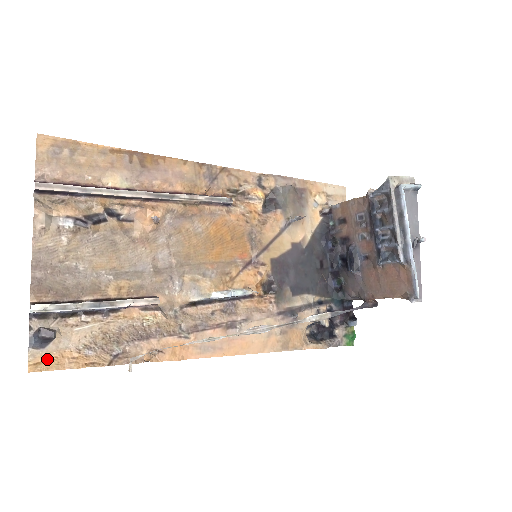
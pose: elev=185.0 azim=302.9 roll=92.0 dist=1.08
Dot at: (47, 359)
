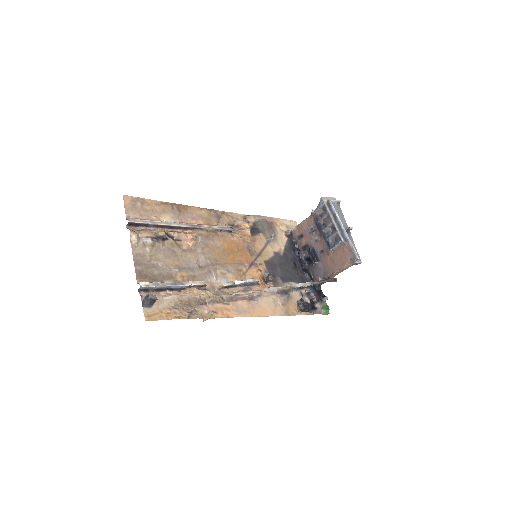
Dot at: (154, 314)
